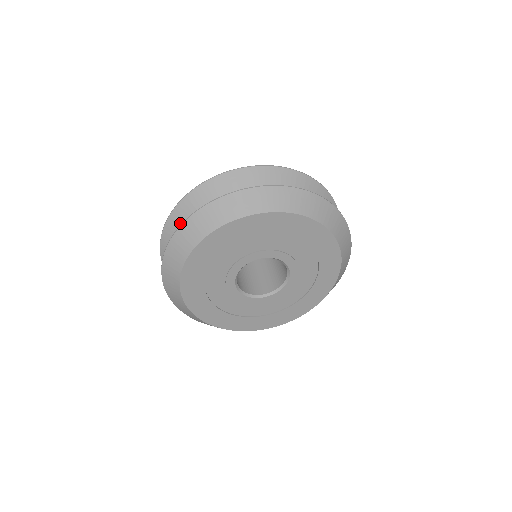
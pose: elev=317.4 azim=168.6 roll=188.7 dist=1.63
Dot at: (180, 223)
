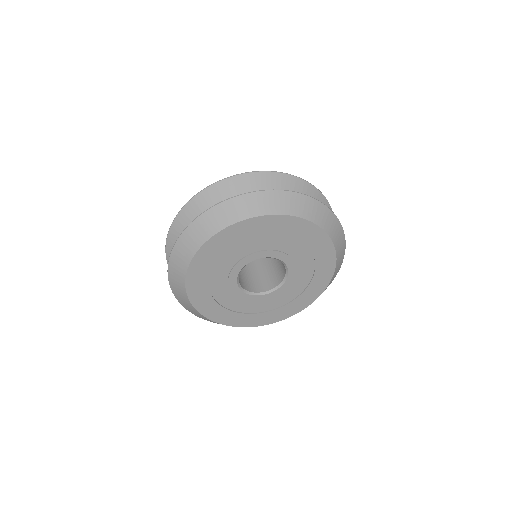
Dot at: occluded
